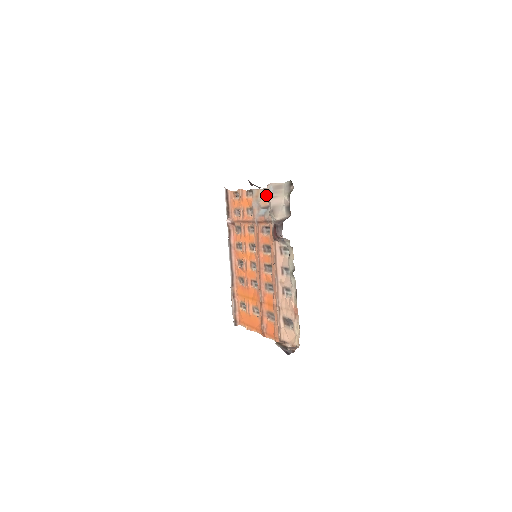
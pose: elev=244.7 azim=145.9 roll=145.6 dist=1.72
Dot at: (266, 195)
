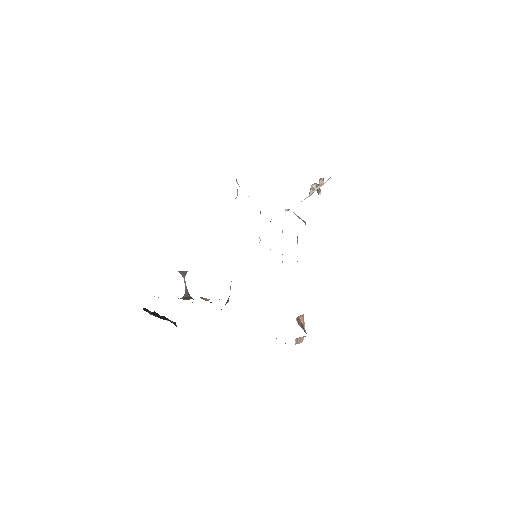
Dot at: occluded
